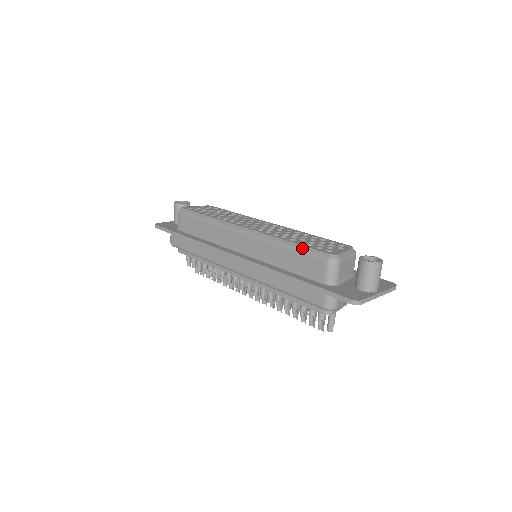
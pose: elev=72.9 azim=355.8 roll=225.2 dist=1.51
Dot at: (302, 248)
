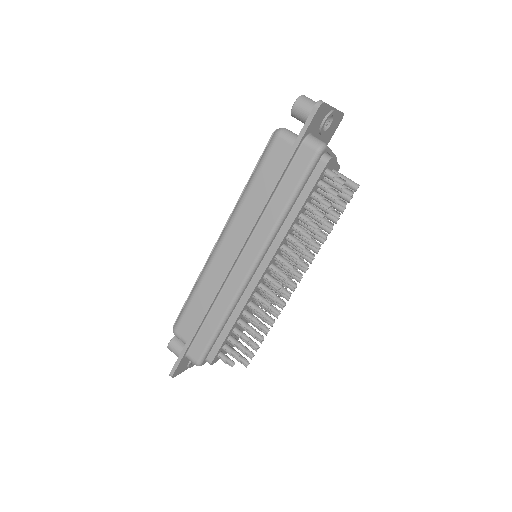
Dot at: (257, 165)
